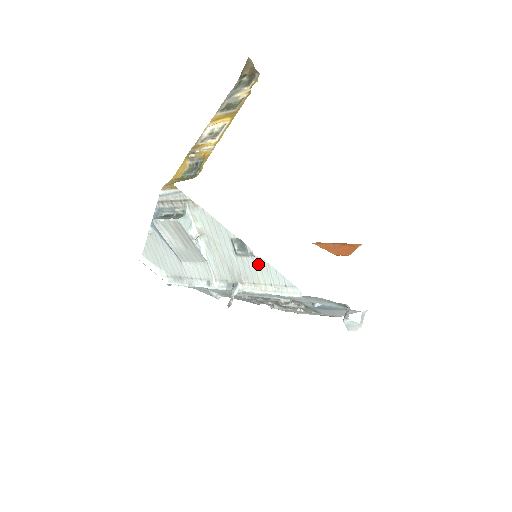
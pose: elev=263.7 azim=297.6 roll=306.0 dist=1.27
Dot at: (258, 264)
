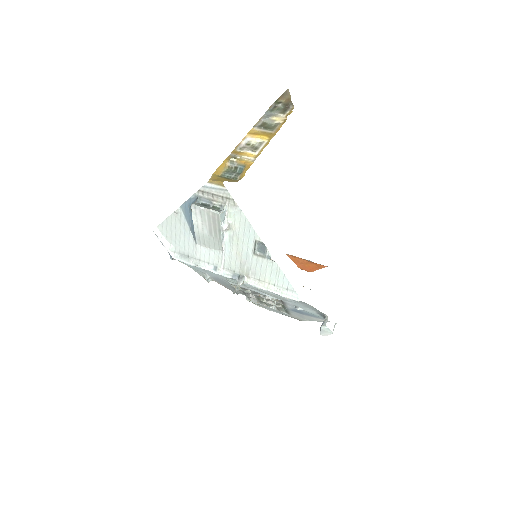
Dot at: (270, 266)
